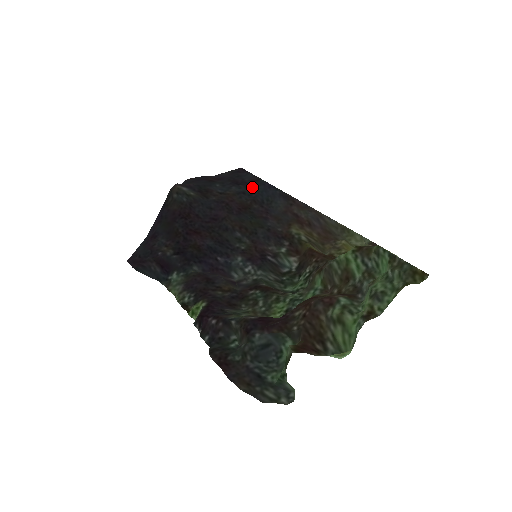
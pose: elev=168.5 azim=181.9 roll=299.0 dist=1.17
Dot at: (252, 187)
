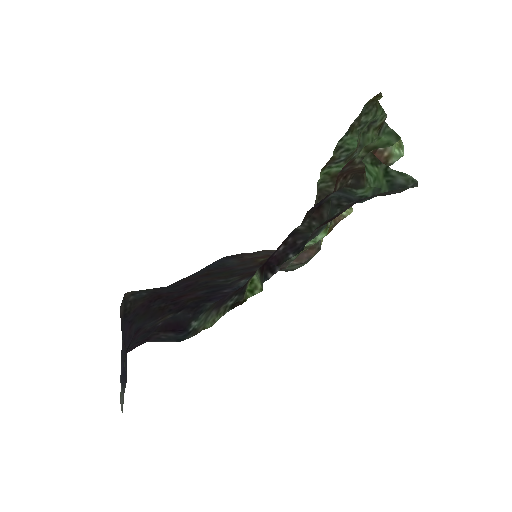
Dot at: (197, 272)
